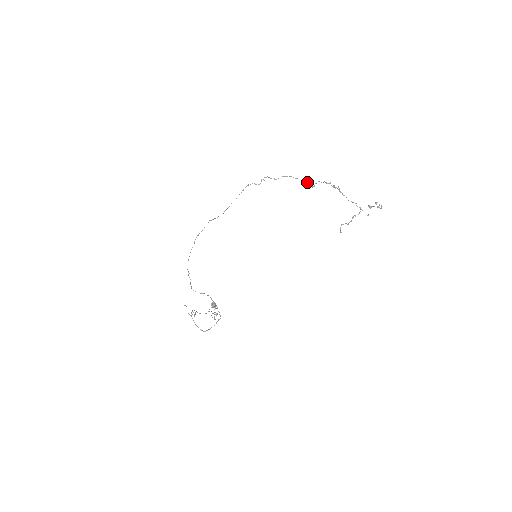
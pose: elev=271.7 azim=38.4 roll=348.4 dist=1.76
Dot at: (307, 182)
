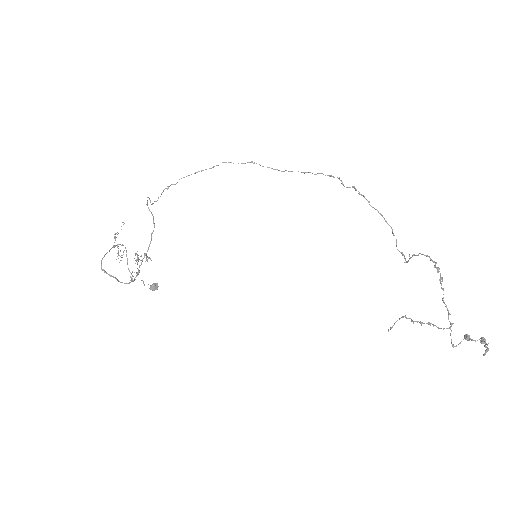
Dot at: occluded
